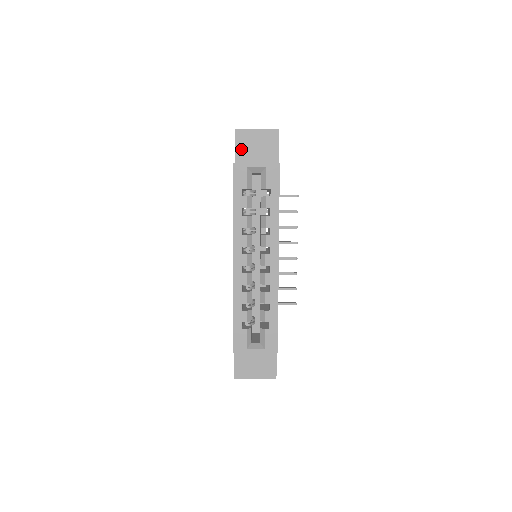
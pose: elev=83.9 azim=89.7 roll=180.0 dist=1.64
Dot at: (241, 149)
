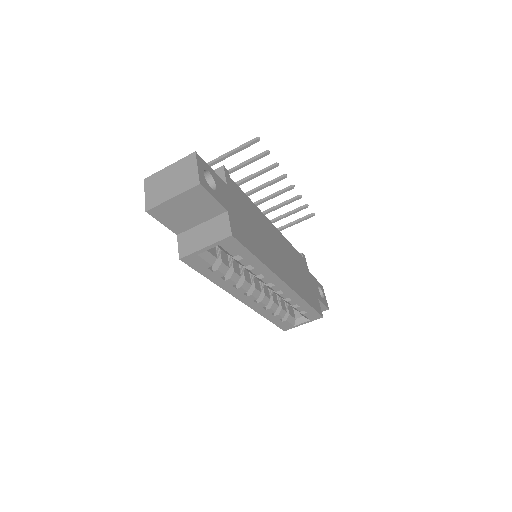
Dot at: (171, 222)
